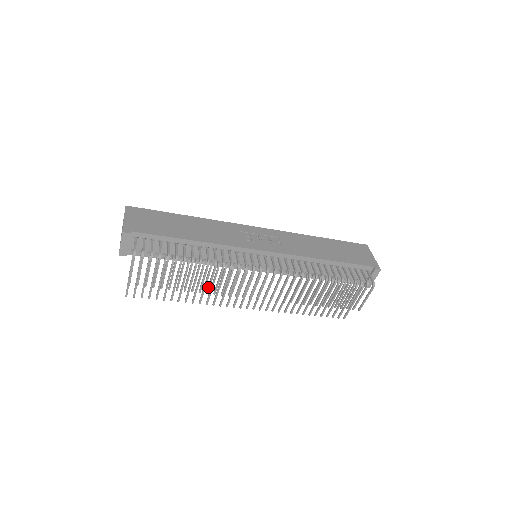
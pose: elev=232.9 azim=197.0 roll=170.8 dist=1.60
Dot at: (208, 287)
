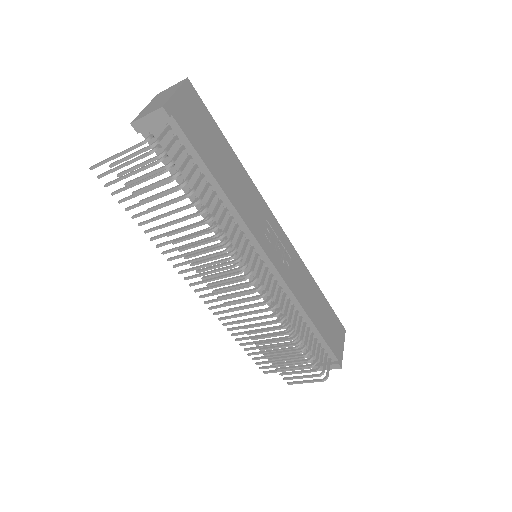
Dot at: (188, 247)
